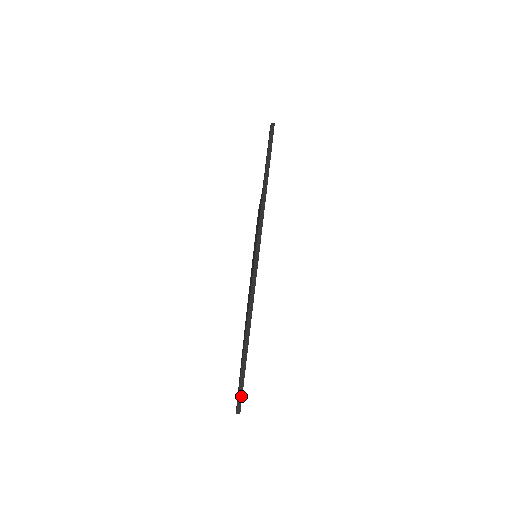
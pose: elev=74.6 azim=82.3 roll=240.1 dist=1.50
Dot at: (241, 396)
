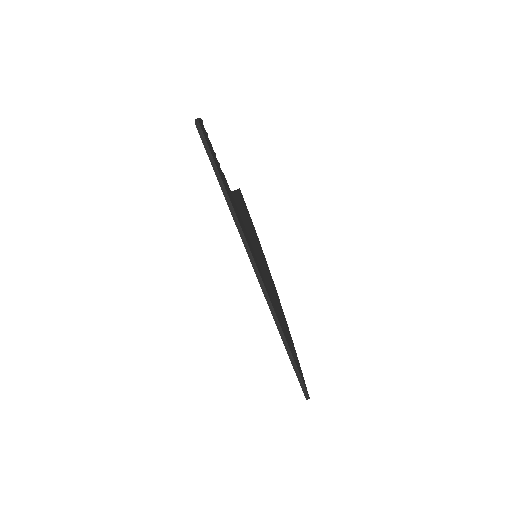
Dot at: (304, 386)
